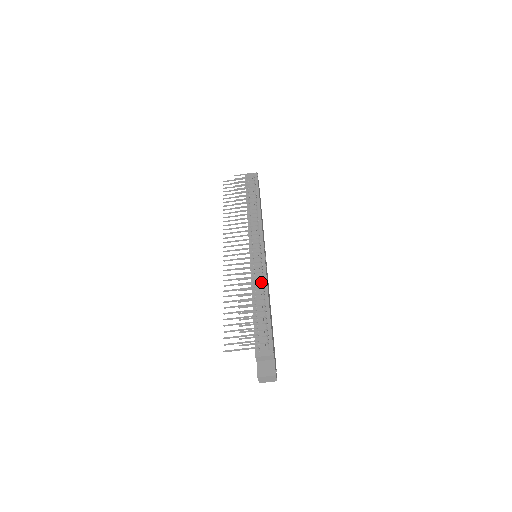
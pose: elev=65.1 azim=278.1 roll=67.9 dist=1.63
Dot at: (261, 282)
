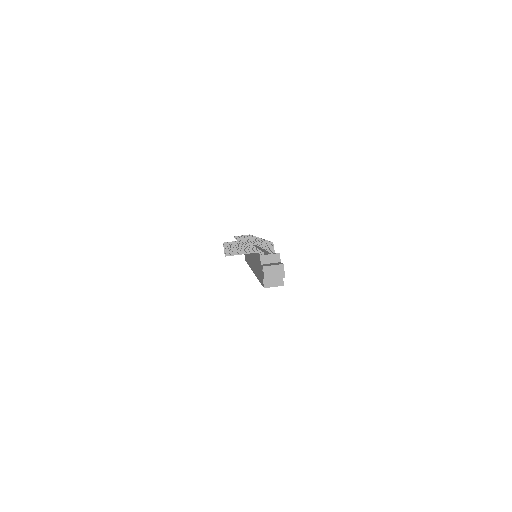
Dot at: occluded
